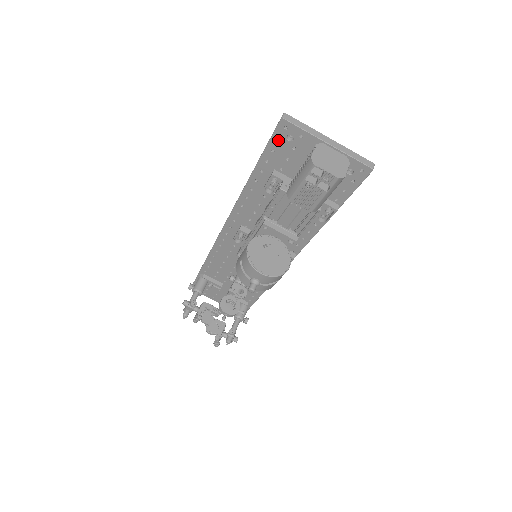
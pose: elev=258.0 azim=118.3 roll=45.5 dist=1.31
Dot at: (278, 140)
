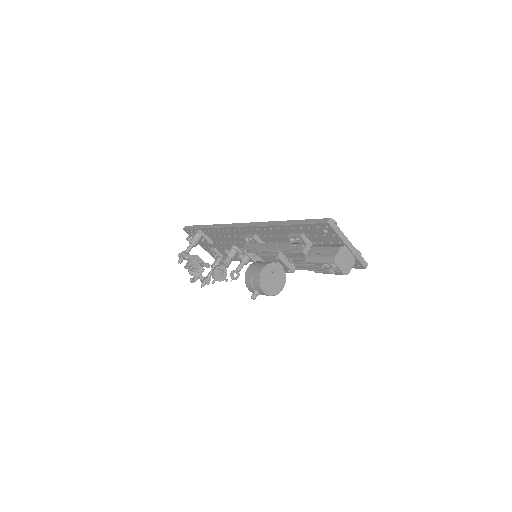
Dot at: (317, 227)
